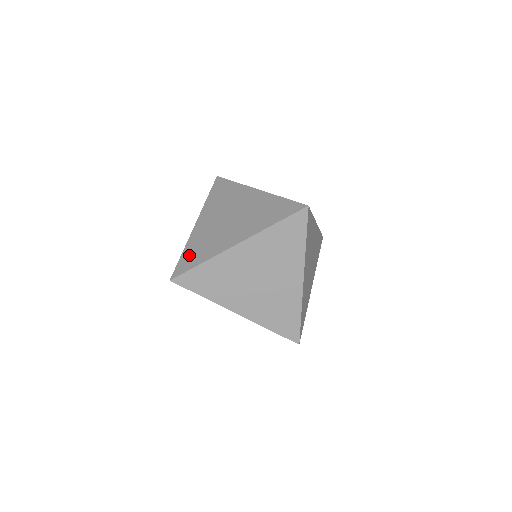
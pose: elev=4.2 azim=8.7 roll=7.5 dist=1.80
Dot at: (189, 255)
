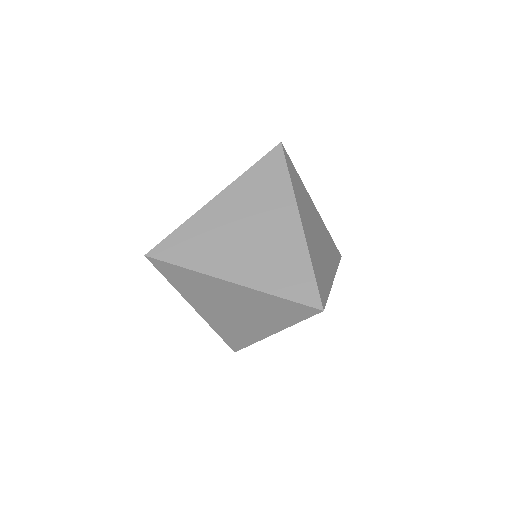
Dot at: occluded
